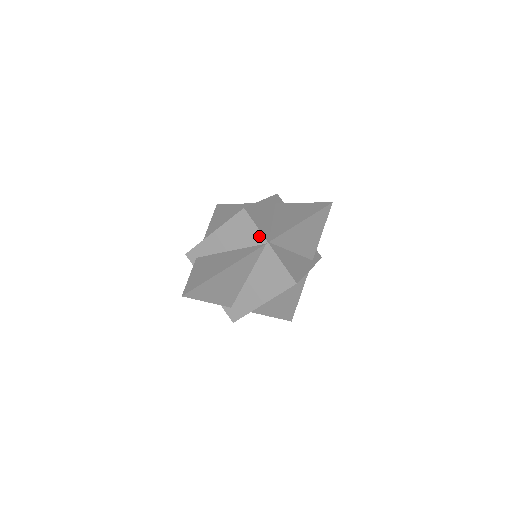
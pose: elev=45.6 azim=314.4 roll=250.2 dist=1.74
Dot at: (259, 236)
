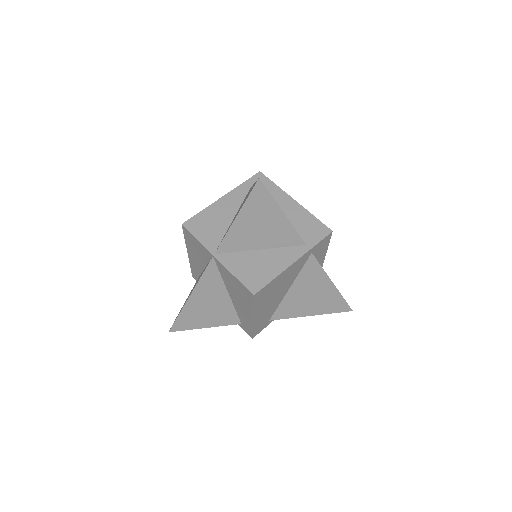
Dot at: (205, 250)
